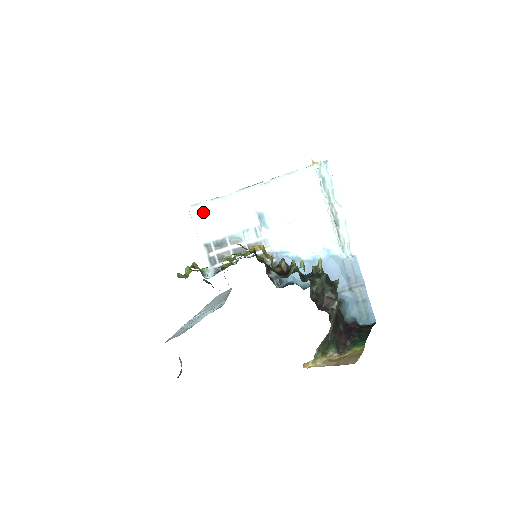
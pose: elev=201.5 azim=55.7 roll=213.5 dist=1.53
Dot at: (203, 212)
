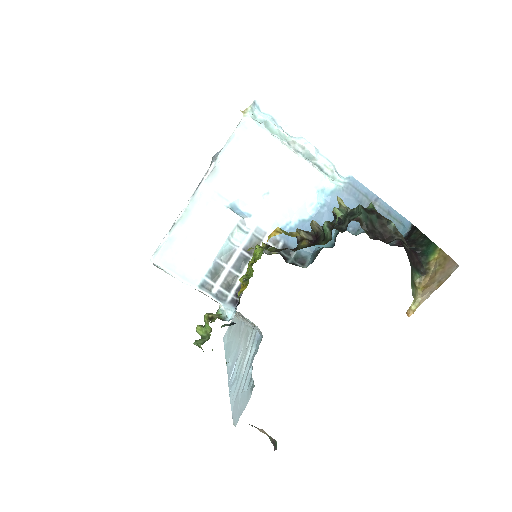
Dot at: (171, 253)
